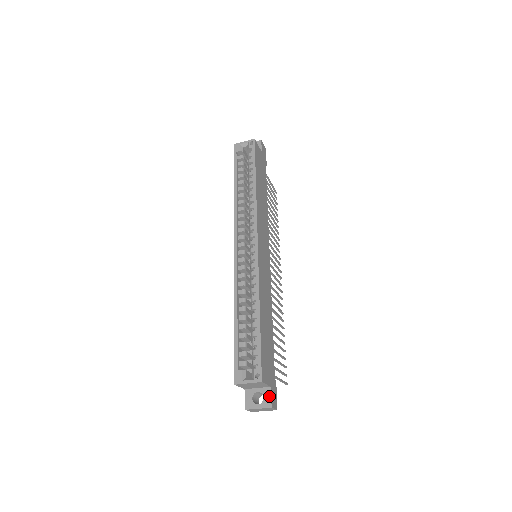
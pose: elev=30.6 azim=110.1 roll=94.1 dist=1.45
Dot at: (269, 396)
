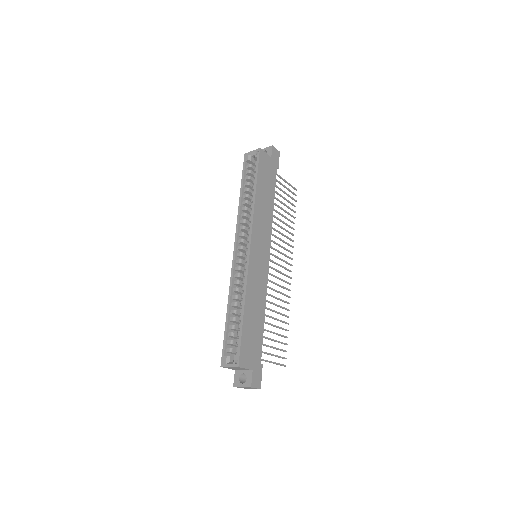
Dot at: (250, 378)
